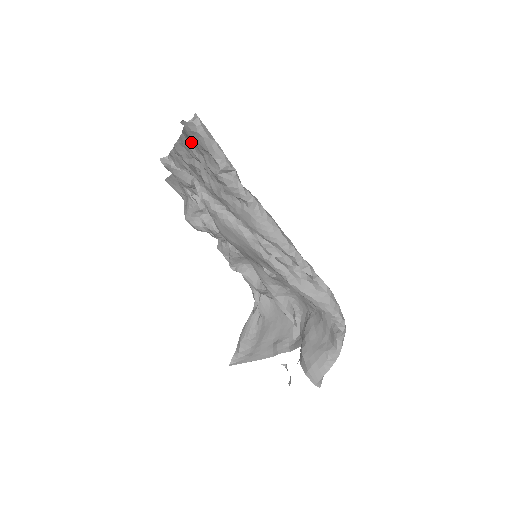
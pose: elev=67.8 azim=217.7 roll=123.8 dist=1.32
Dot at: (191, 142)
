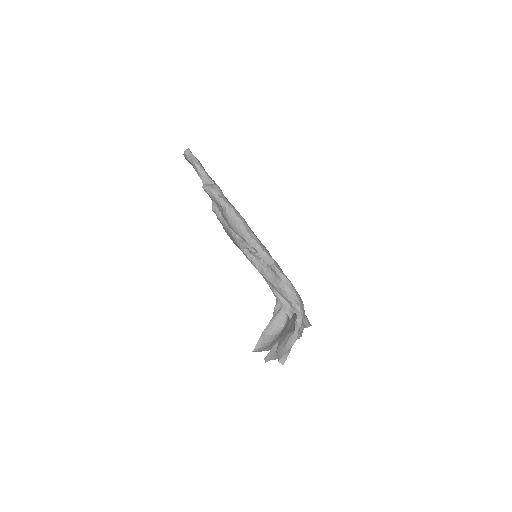
Dot at: occluded
